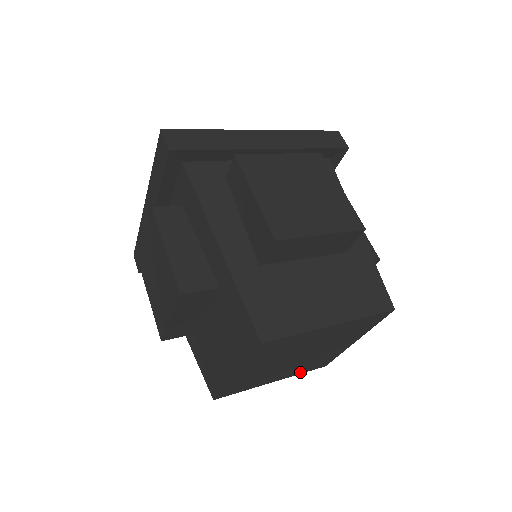
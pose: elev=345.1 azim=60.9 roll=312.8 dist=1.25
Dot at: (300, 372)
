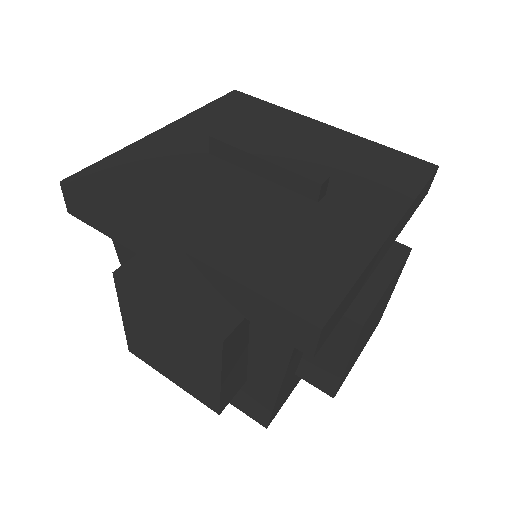
Dot at: occluded
